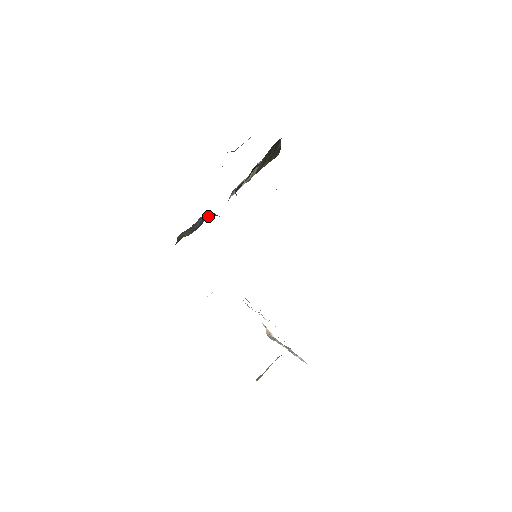
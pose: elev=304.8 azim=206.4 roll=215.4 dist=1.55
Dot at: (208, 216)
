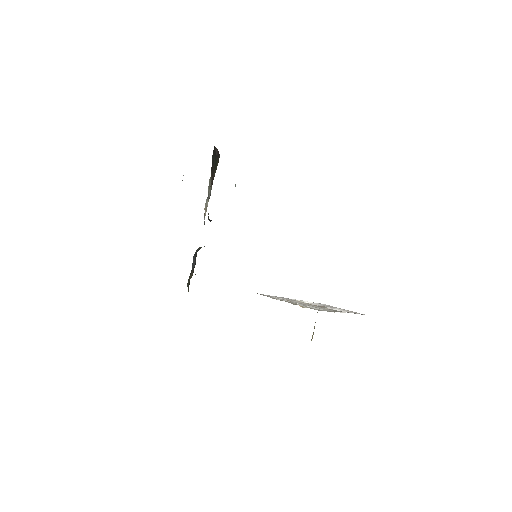
Dot at: occluded
